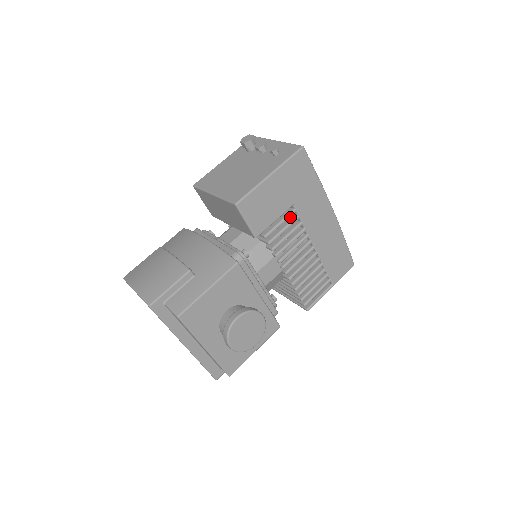
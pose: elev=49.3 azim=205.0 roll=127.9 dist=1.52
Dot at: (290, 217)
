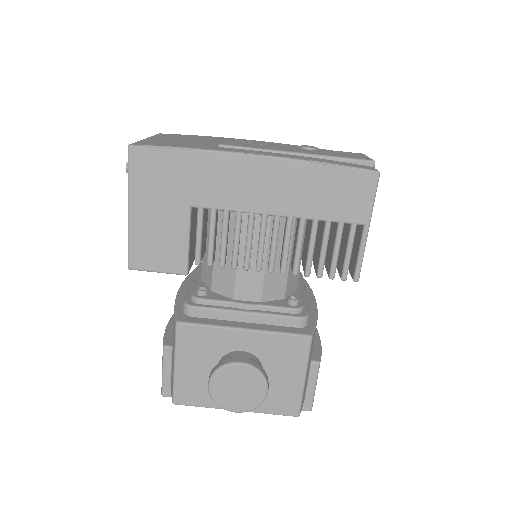
Dot at: (210, 215)
